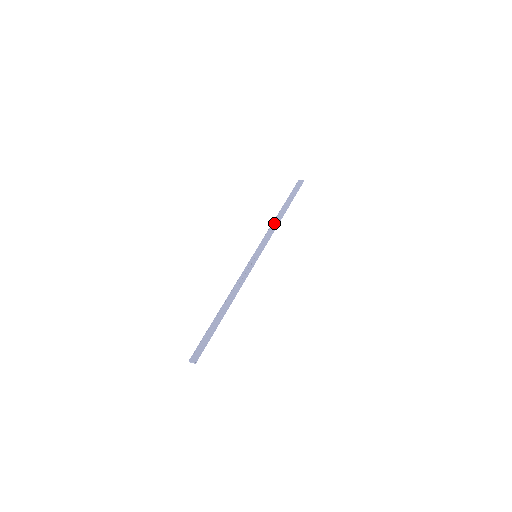
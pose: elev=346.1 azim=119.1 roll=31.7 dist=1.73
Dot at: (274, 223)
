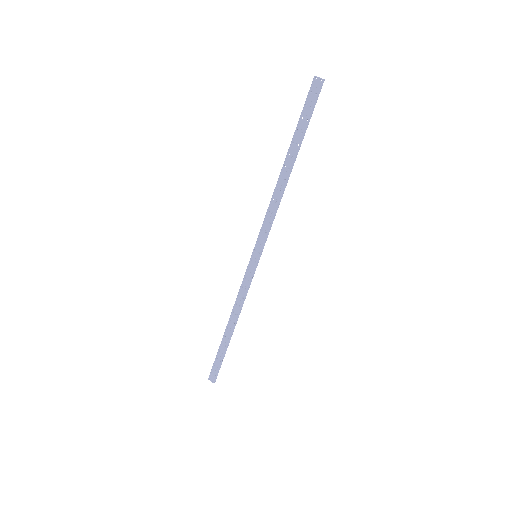
Dot at: (275, 195)
